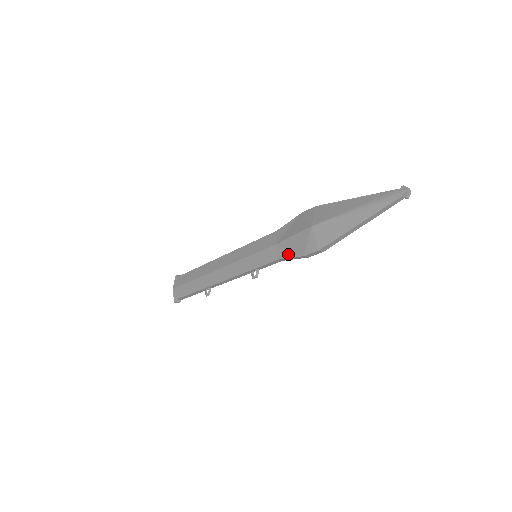
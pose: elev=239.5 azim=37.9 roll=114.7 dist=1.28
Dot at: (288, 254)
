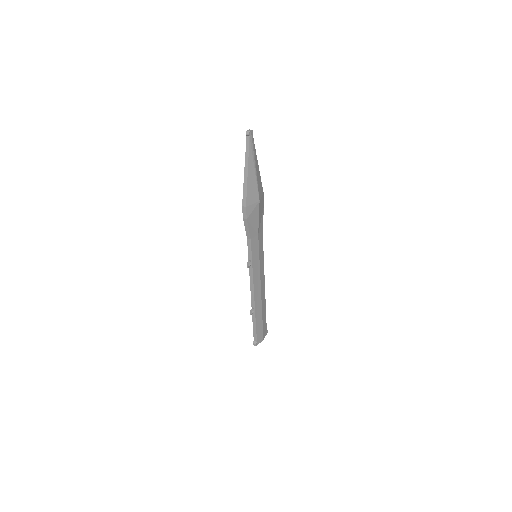
Dot at: (246, 228)
